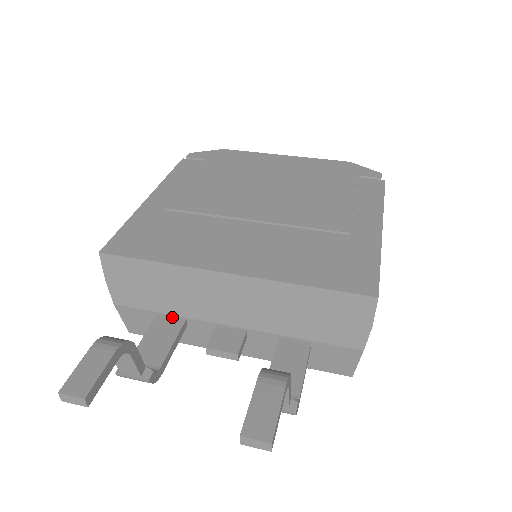
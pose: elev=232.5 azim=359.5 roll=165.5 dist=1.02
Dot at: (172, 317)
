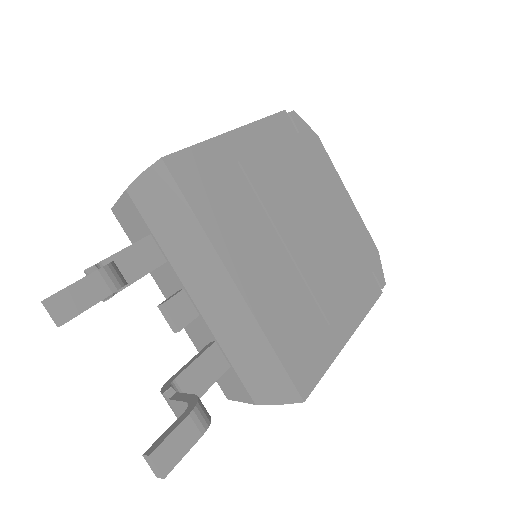
Dot at: (159, 249)
